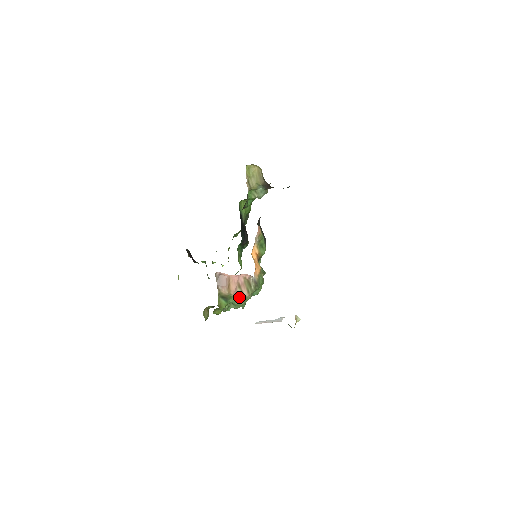
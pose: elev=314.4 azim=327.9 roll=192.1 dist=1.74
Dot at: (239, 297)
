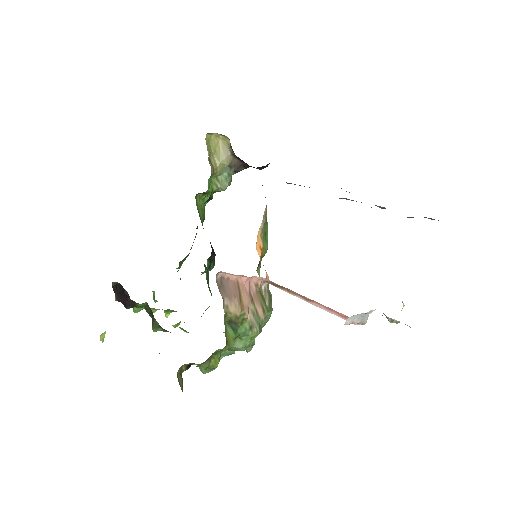
Dot at: (253, 320)
